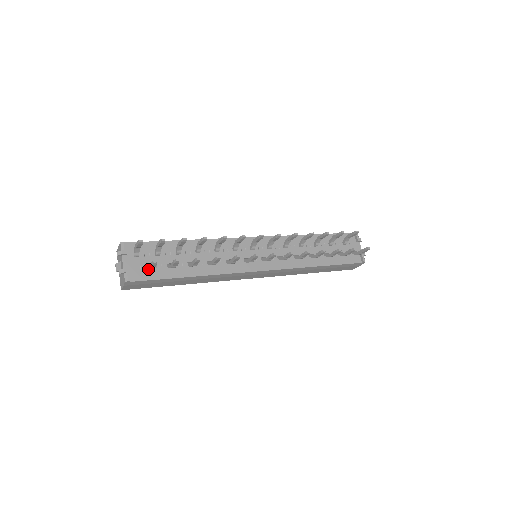
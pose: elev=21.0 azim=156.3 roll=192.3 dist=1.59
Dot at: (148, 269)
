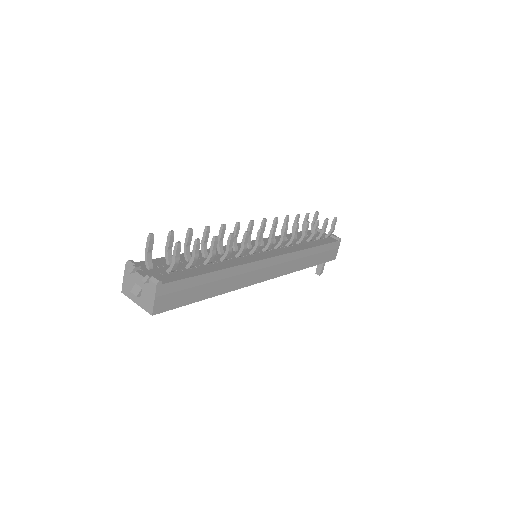
Dot at: (172, 267)
